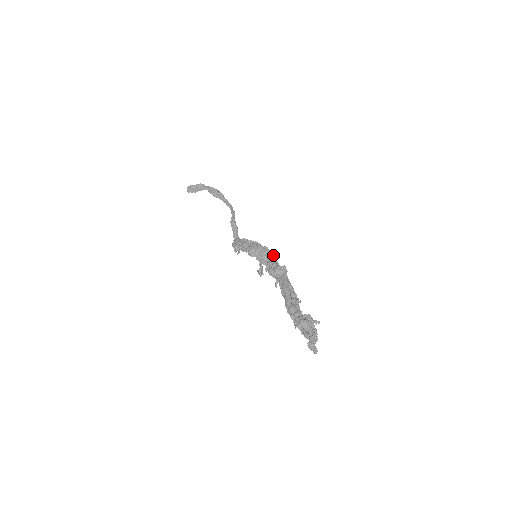
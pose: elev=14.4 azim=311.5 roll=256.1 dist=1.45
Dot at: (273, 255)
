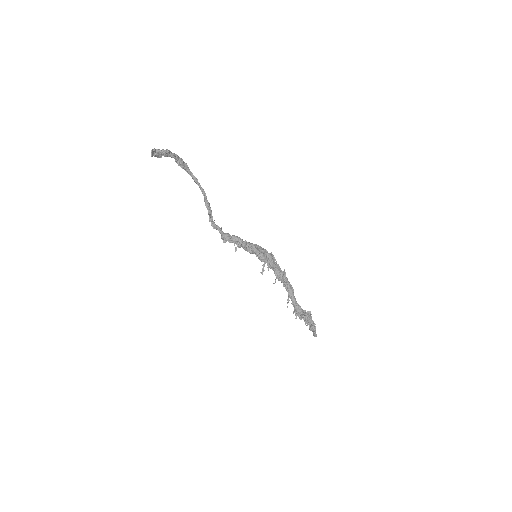
Dot at: (275, 260)
